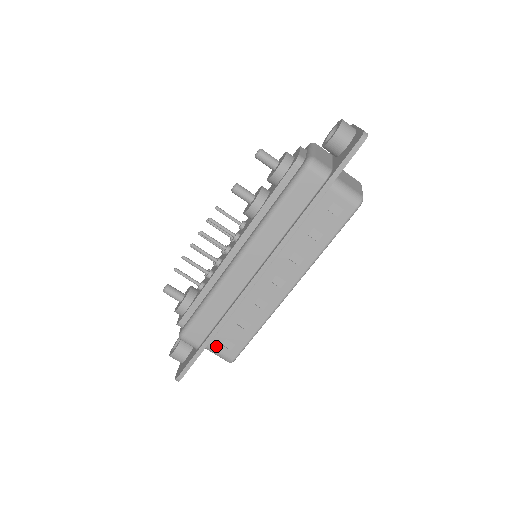
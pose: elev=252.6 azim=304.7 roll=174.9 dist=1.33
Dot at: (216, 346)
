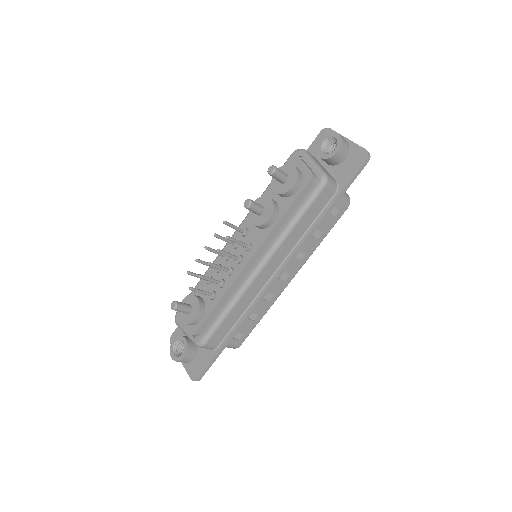
Dot at: occluded
